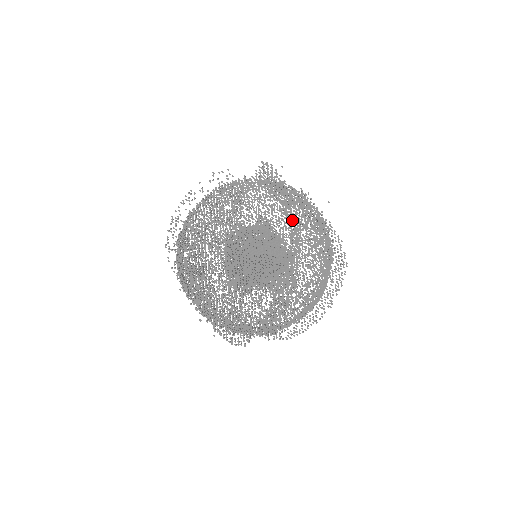
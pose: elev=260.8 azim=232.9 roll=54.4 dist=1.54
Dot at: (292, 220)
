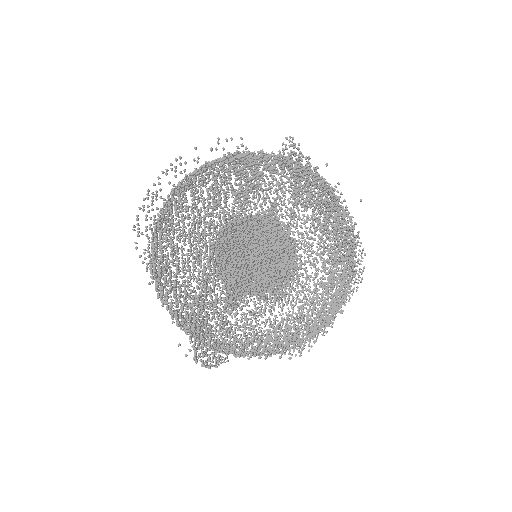
Dot at: occluded
